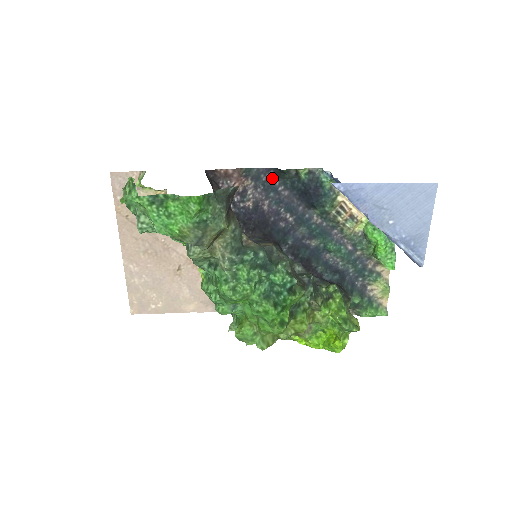
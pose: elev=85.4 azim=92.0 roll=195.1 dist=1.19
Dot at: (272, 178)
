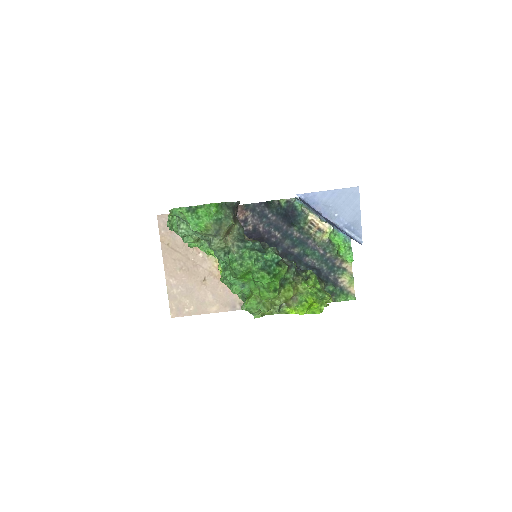
Dot at: (263, 209)
